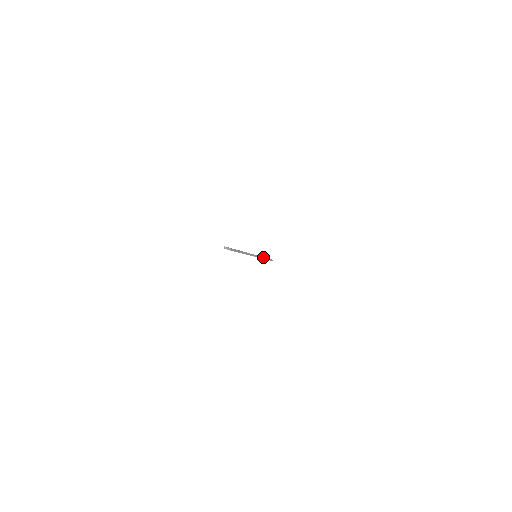
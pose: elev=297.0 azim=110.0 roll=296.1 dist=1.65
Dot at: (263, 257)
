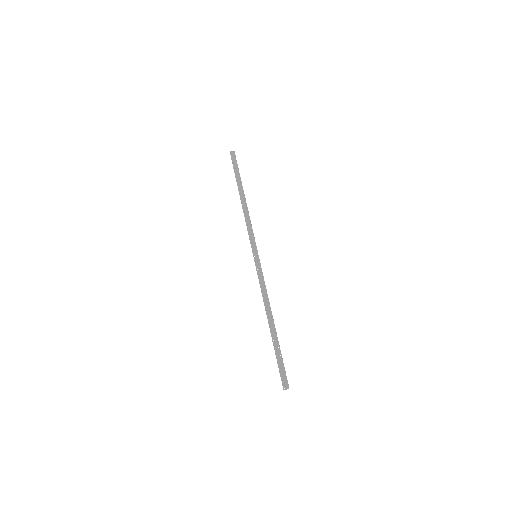
Dot at: (251, 225)
